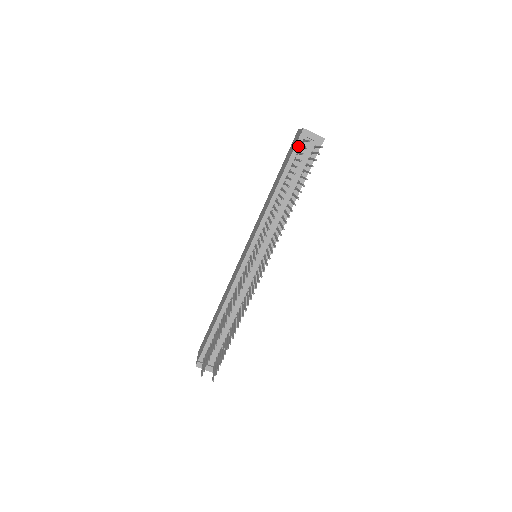
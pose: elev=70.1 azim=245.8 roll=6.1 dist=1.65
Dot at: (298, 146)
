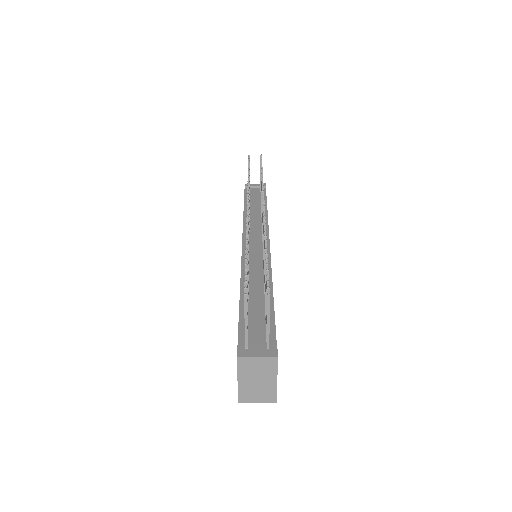
Dot at: occluded
